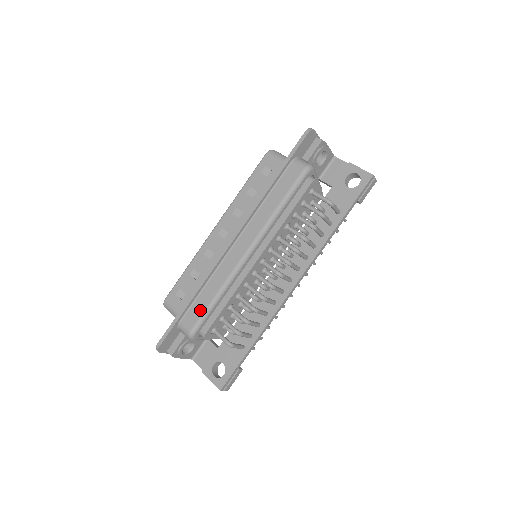
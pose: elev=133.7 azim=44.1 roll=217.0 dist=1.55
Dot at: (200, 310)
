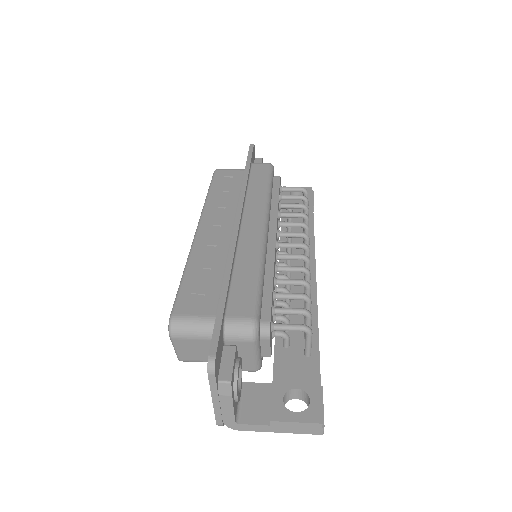
Dot at: (248, 291)
